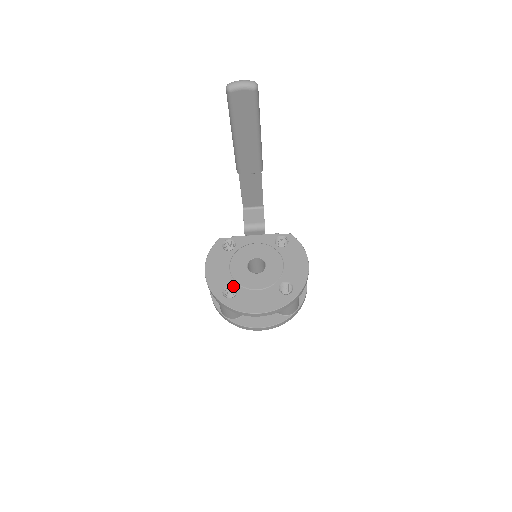
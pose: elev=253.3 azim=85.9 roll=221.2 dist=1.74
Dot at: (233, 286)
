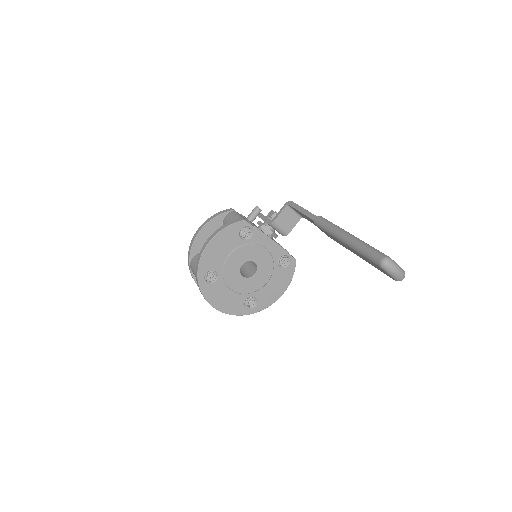
Dot at: (218, 274)
